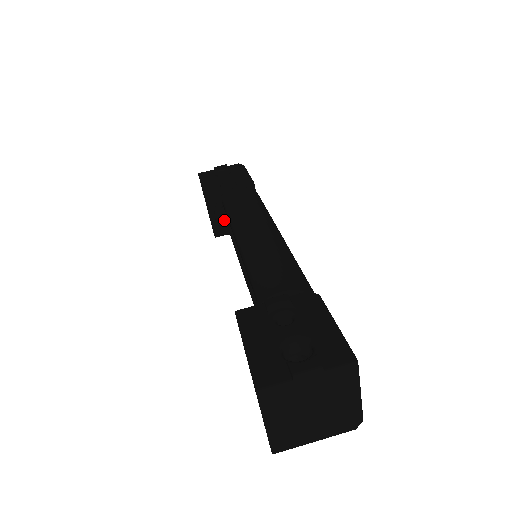
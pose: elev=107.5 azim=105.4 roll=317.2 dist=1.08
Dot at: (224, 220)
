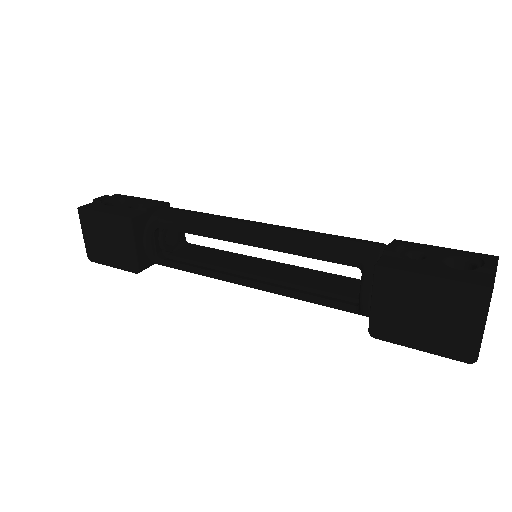
Dot at: (156, 246)
